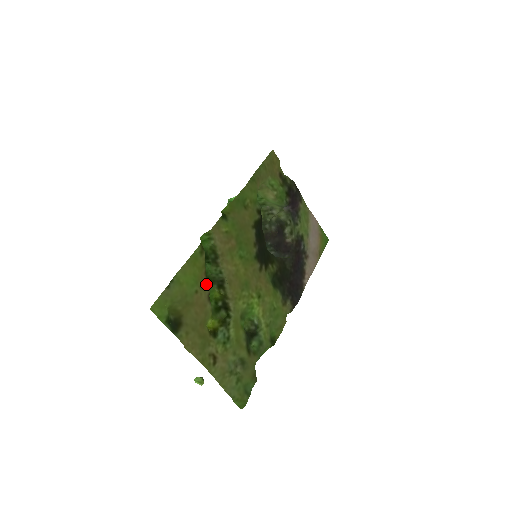
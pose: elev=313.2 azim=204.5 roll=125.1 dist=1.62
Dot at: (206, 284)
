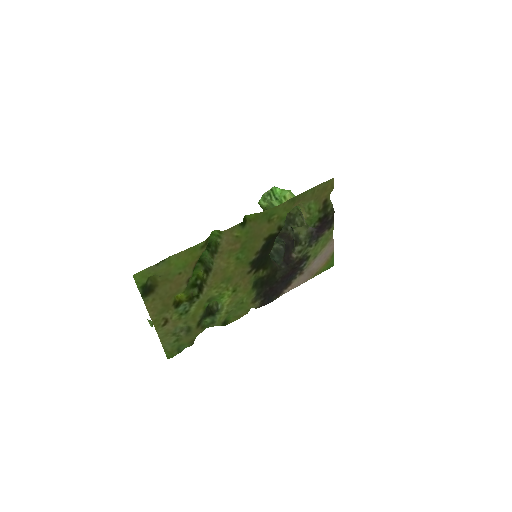
Dot at: (192, 270)
